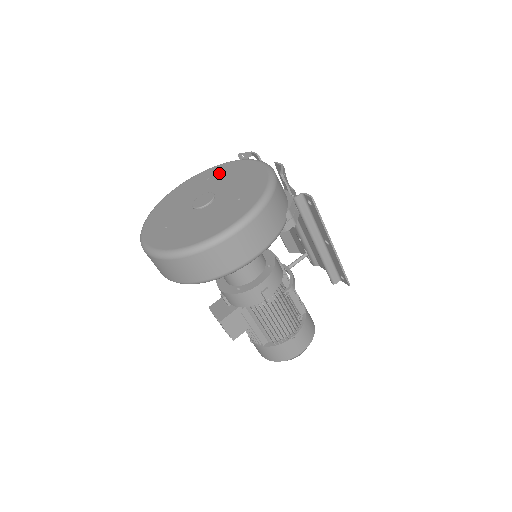
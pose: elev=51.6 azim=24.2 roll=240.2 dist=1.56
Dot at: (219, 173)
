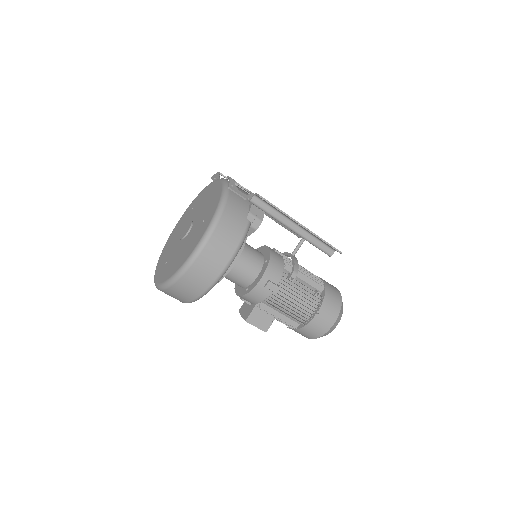
Dot at: (198, 201)
